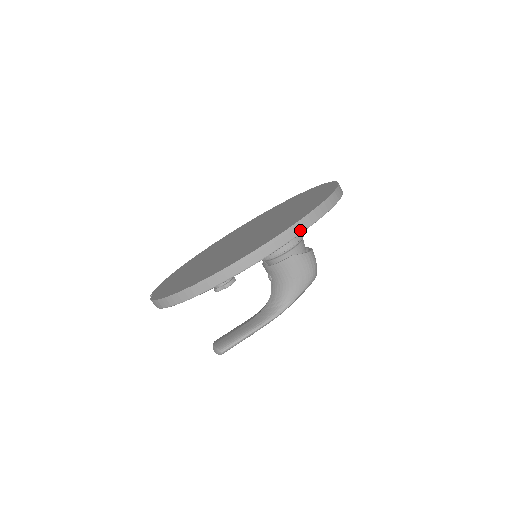
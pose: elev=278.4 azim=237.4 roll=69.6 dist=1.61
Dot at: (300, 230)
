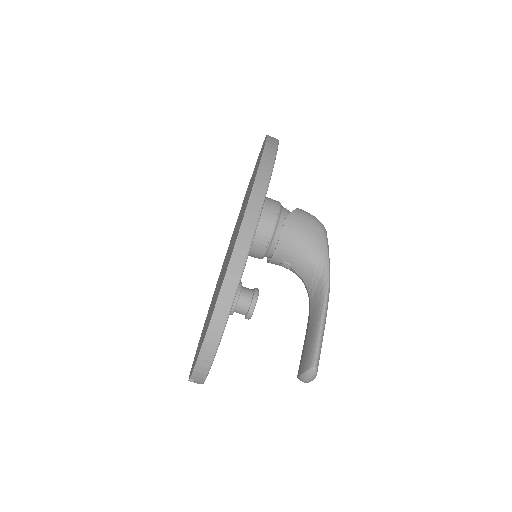
Dot at: (270, 164)
